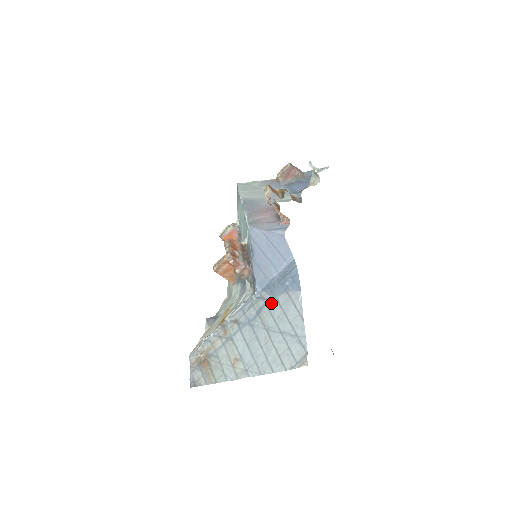
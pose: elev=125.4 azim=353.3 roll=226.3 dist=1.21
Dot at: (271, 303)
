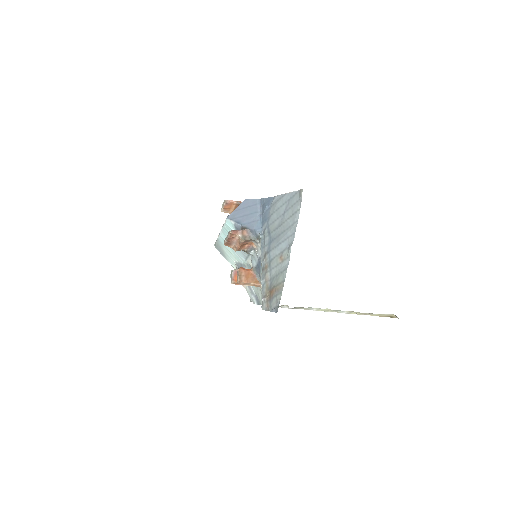
Dot at: (269, 221)
